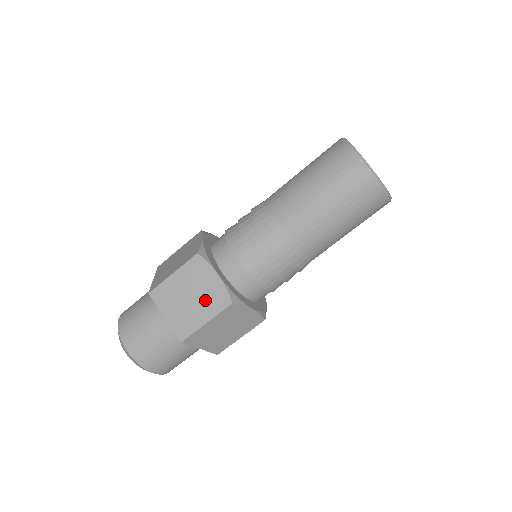
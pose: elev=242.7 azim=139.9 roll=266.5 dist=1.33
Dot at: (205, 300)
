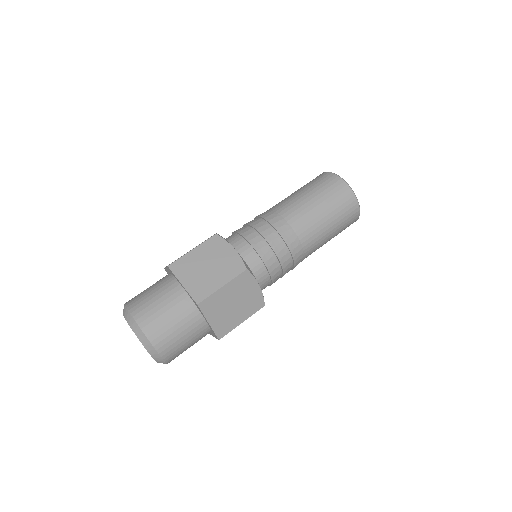
Dot at: (222, 268)
